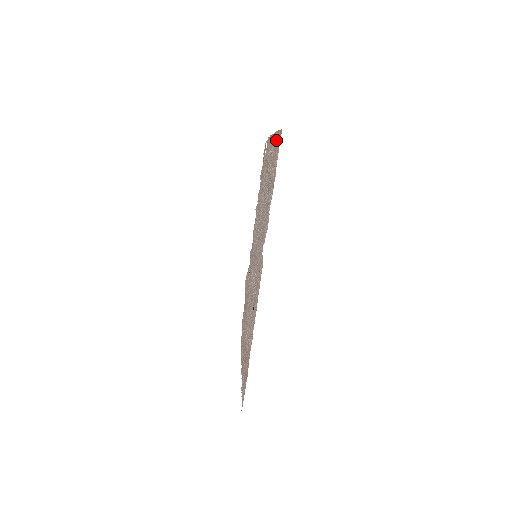
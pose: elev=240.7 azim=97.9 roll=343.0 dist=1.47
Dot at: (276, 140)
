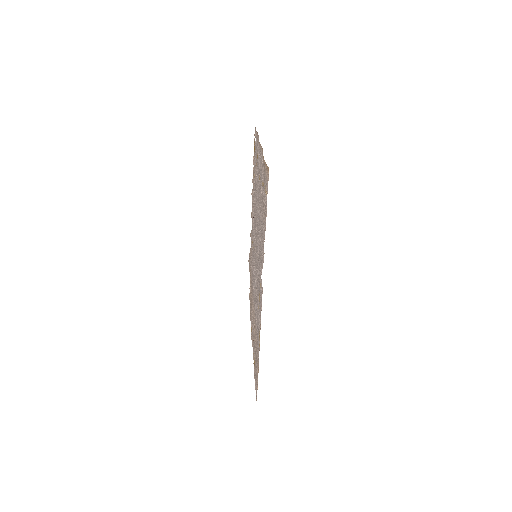
Dot at: (264, 169)
